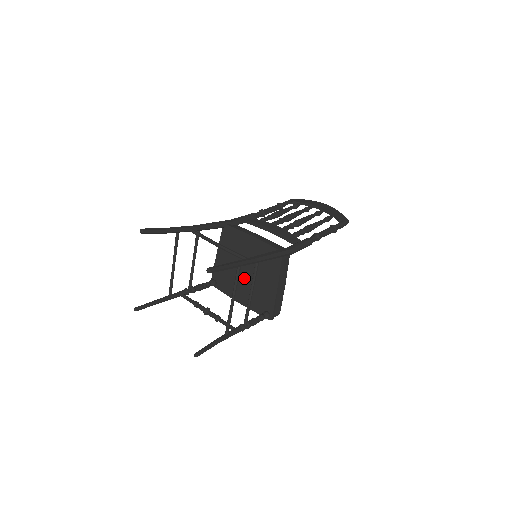
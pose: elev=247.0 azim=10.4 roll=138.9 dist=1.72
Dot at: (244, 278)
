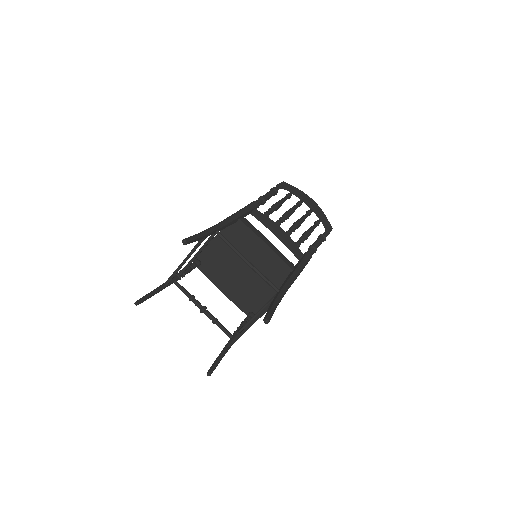
Dot at: (239, 275)
